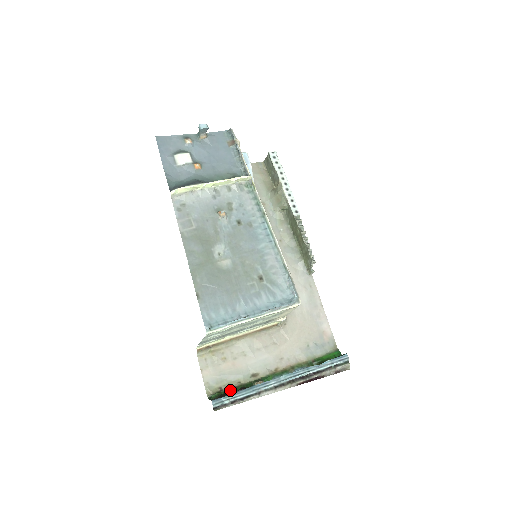
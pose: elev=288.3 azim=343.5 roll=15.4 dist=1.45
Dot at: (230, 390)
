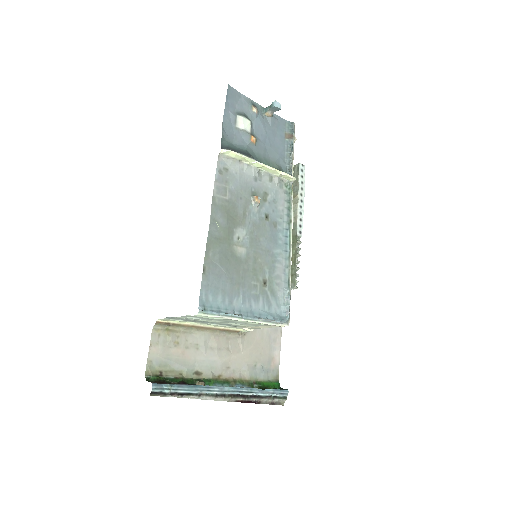
Dot at: (170, 379)
